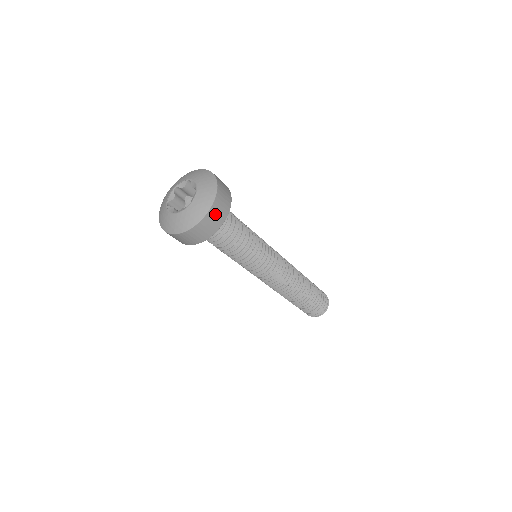
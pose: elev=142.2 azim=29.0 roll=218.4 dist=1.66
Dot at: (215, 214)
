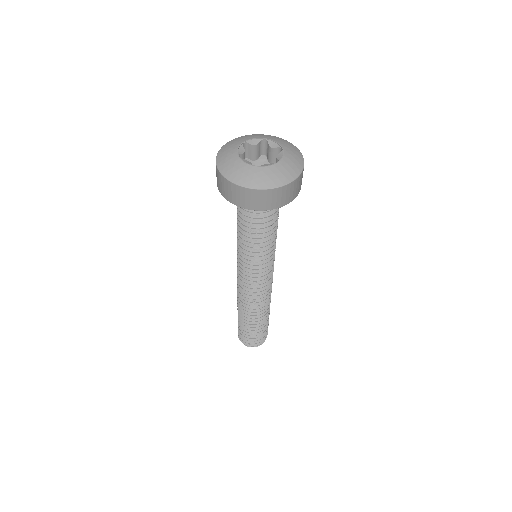
Dot at: (300, 181)
